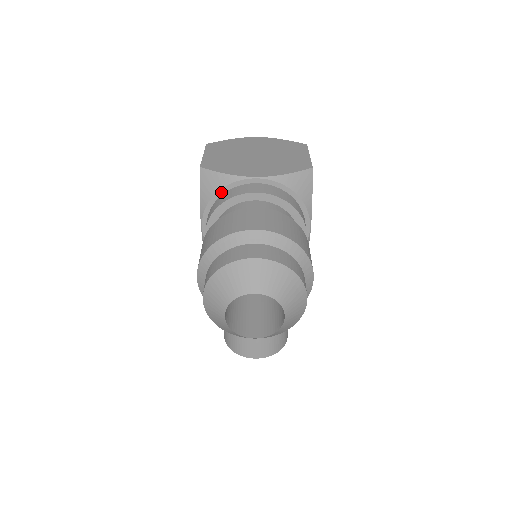
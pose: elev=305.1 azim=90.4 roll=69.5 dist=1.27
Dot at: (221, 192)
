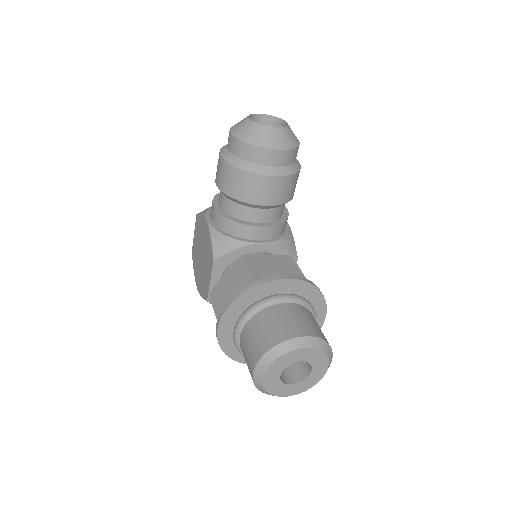
Dot at: occluded
